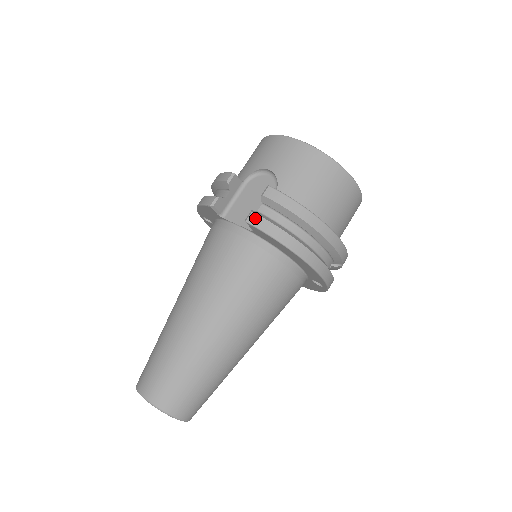
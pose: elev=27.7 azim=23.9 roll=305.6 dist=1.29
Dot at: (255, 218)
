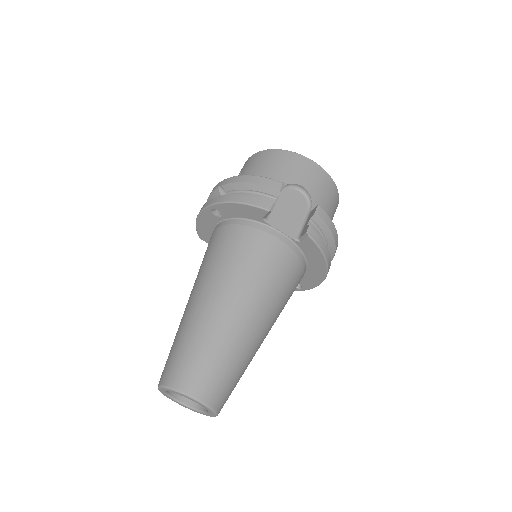
Dot at: (314, 233)
